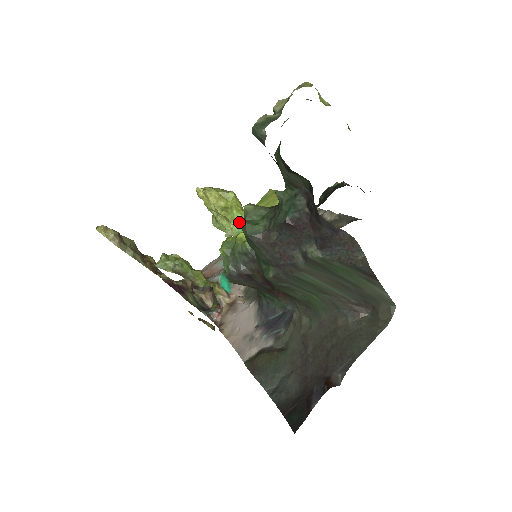
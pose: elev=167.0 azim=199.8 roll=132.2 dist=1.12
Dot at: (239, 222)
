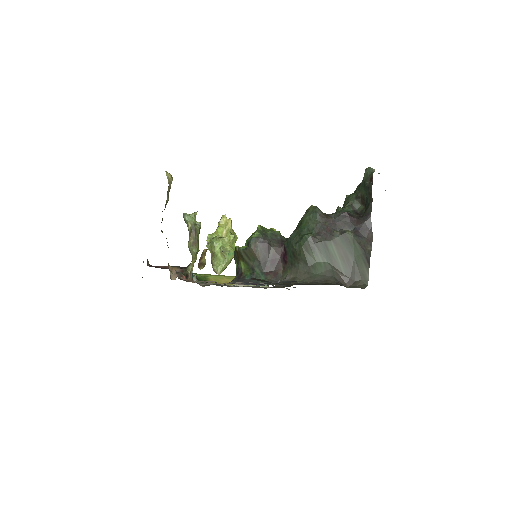
Dot at: (233, 249)
